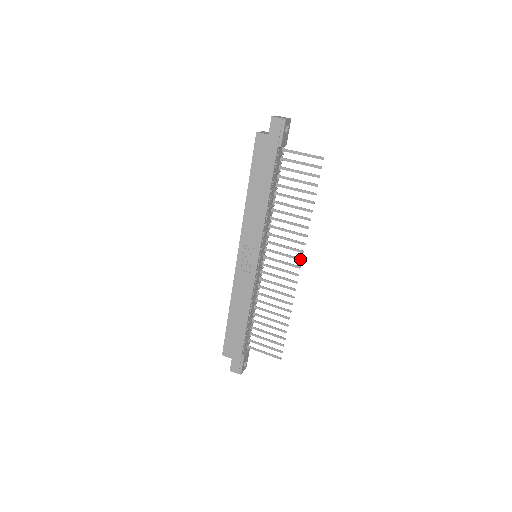
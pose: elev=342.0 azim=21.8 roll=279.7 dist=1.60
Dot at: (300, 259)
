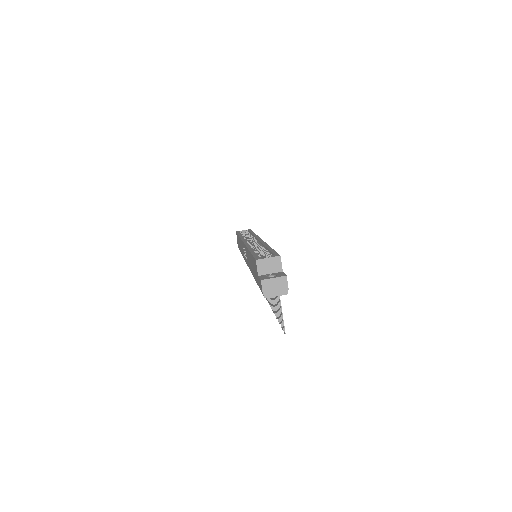
Dot at: (267, 300)
